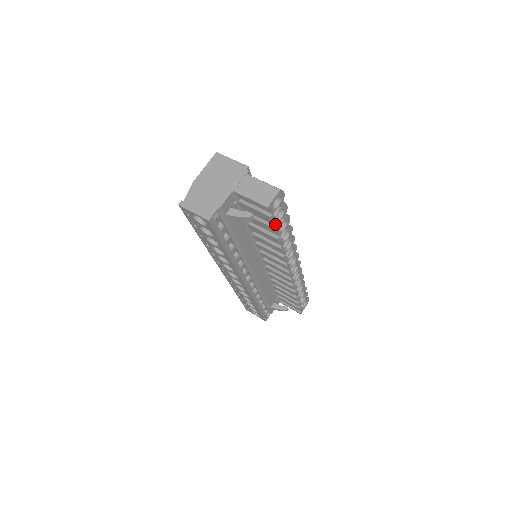
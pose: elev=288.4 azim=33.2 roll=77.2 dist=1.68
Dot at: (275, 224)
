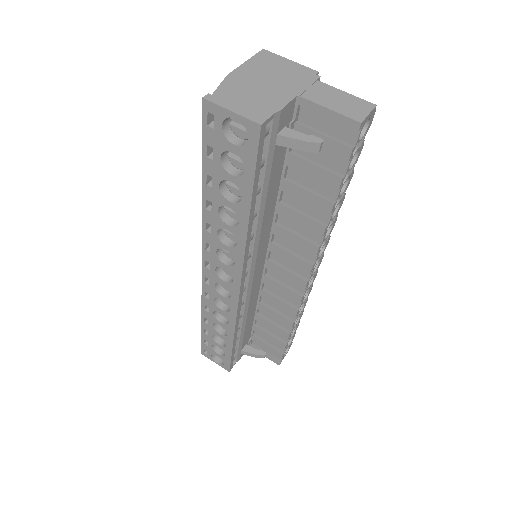
Dot at: (344, 172)
